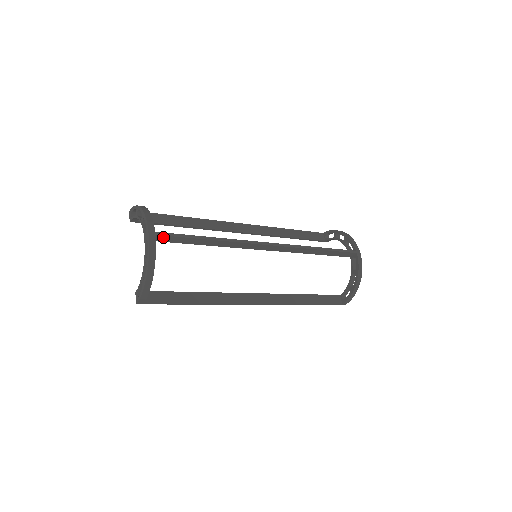
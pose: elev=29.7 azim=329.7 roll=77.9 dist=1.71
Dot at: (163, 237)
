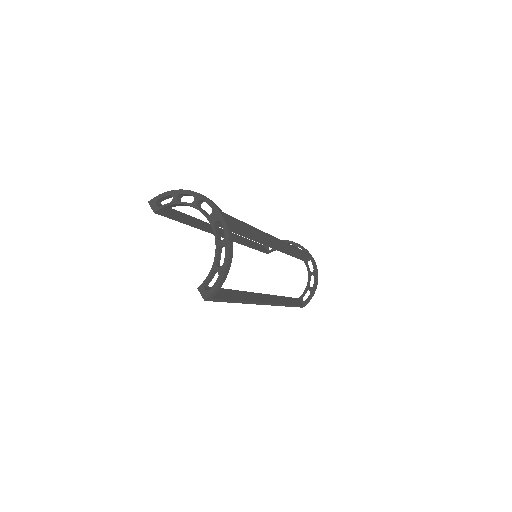
Dot at: occluded
